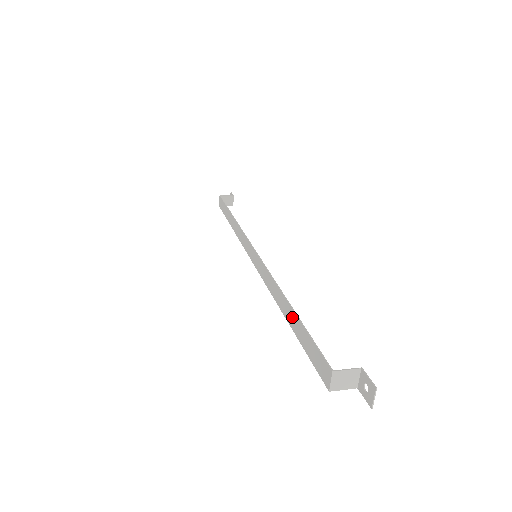
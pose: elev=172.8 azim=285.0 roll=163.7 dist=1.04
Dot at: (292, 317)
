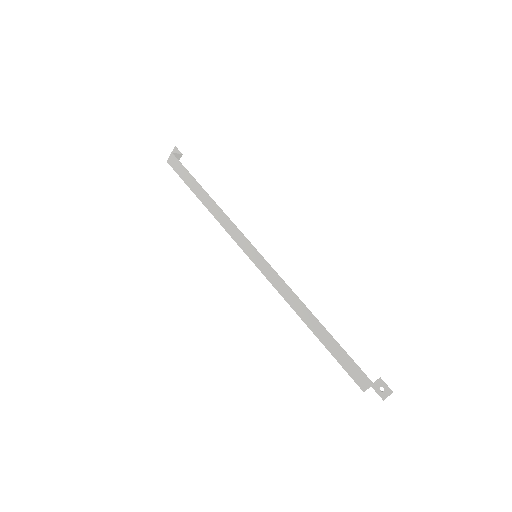
Dot at: (322, 332)
